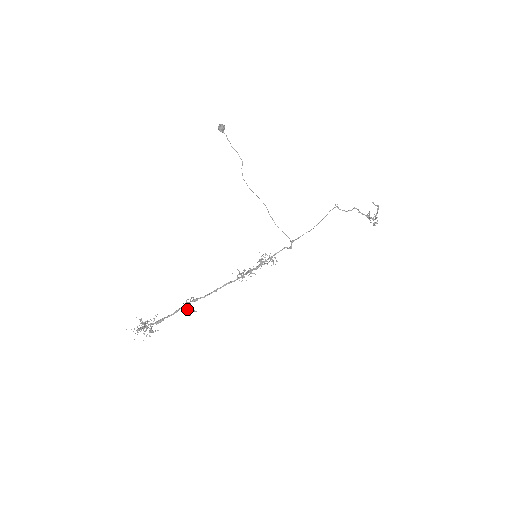
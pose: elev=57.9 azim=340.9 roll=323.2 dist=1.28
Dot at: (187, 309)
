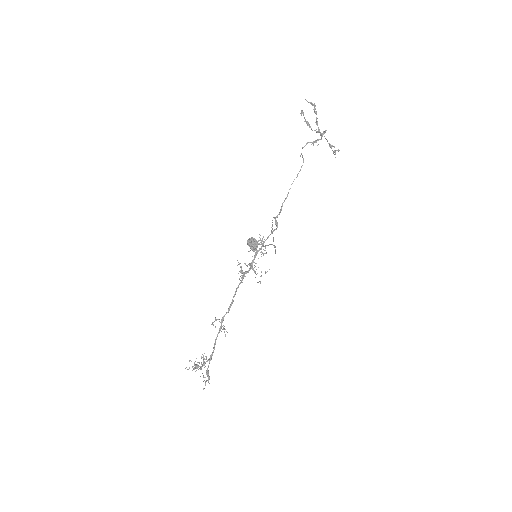
Dot at: (224, 332)
